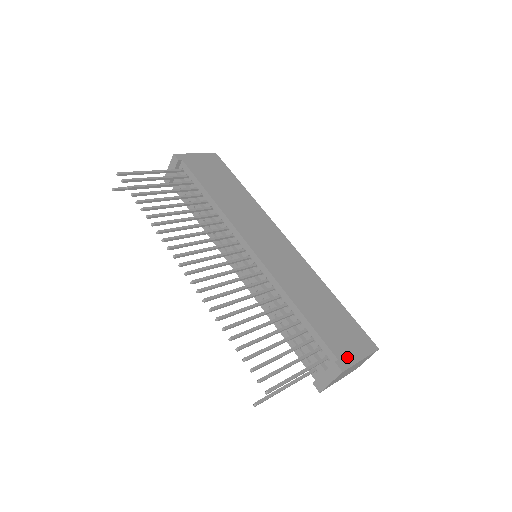
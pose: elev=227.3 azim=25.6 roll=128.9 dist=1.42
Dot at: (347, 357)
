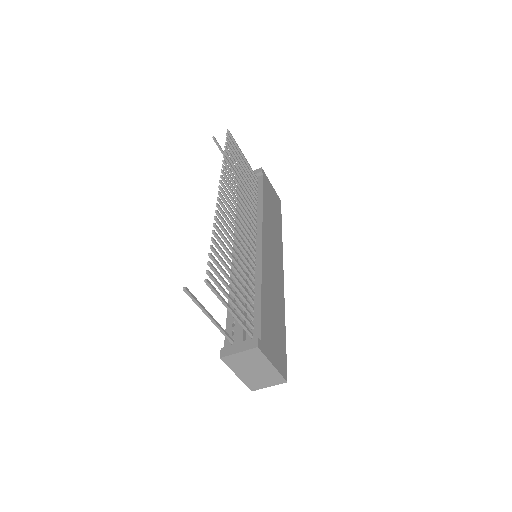
Dot at: (267, 349)
